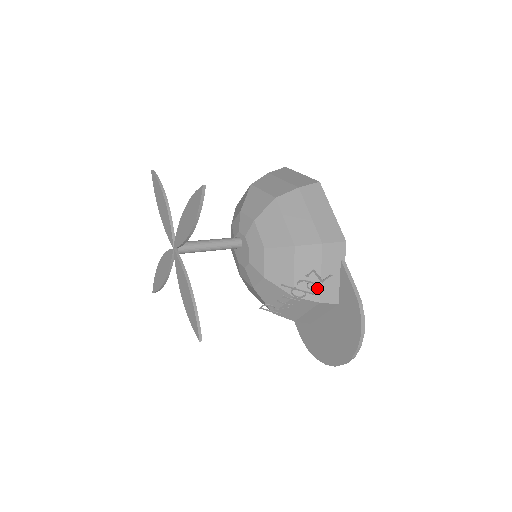
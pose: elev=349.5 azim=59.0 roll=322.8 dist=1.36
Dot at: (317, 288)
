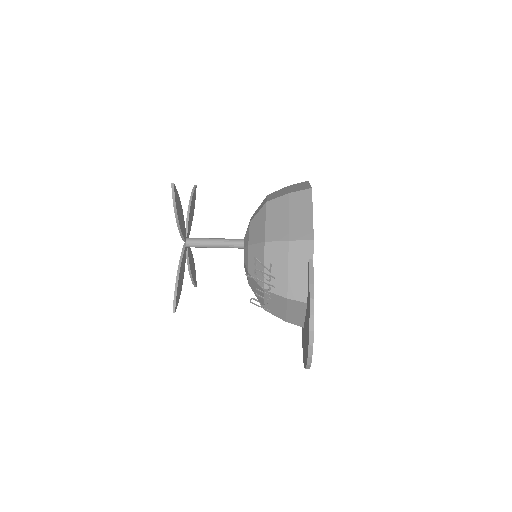
Dot at: (285, 284)
